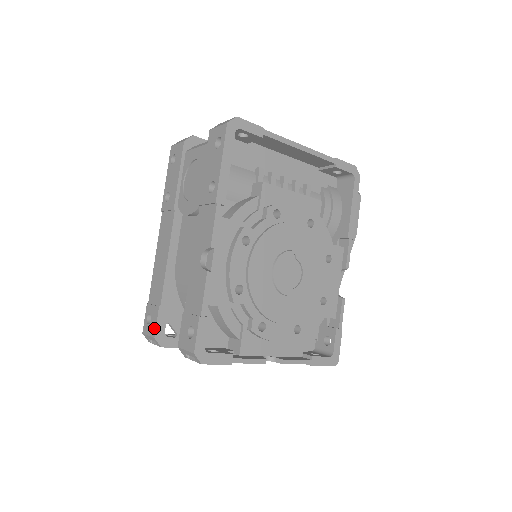
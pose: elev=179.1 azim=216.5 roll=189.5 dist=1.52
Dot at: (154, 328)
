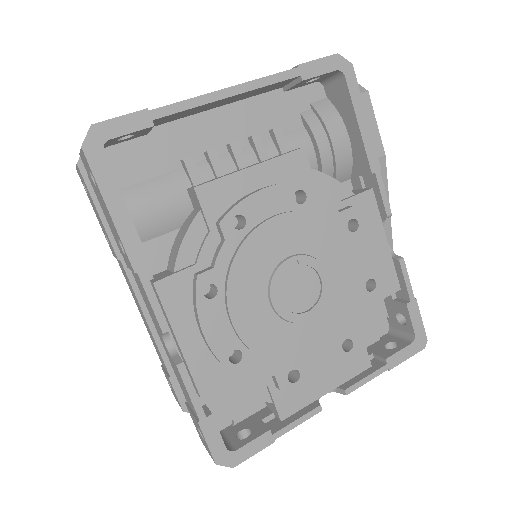
Dot at: occluded
